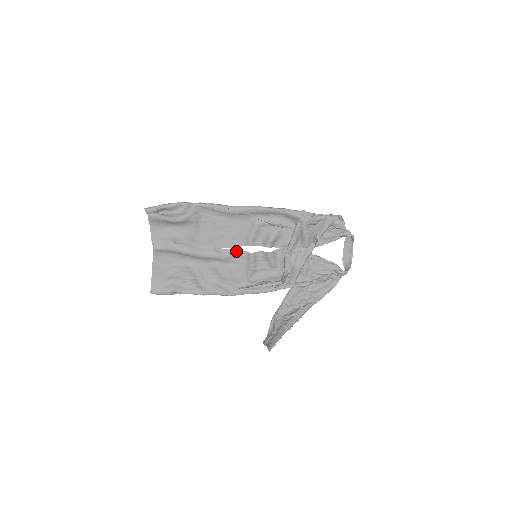
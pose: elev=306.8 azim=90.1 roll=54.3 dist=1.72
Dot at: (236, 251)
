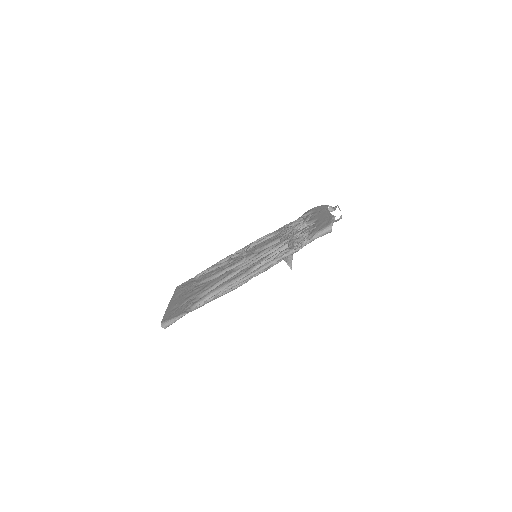
Dot at: (238, 264)
